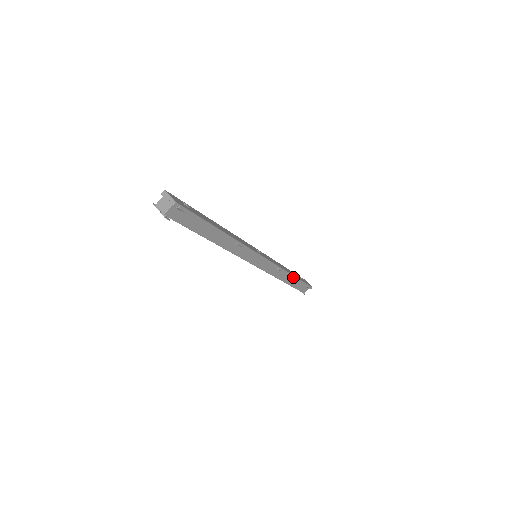
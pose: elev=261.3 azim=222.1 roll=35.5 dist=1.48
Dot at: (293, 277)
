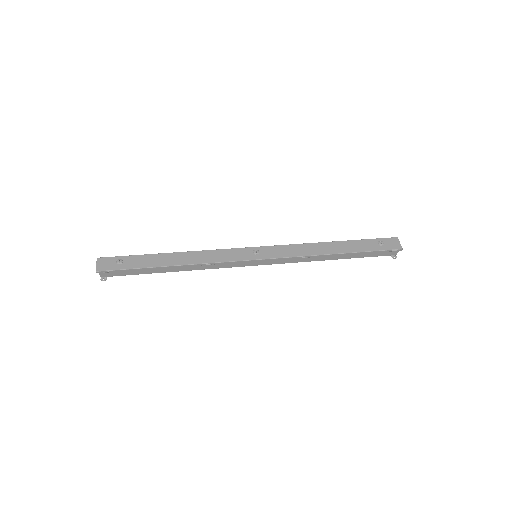
Dot at: (341, 254)
